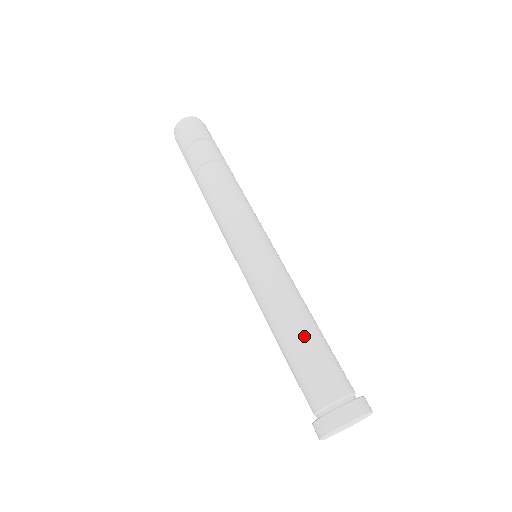
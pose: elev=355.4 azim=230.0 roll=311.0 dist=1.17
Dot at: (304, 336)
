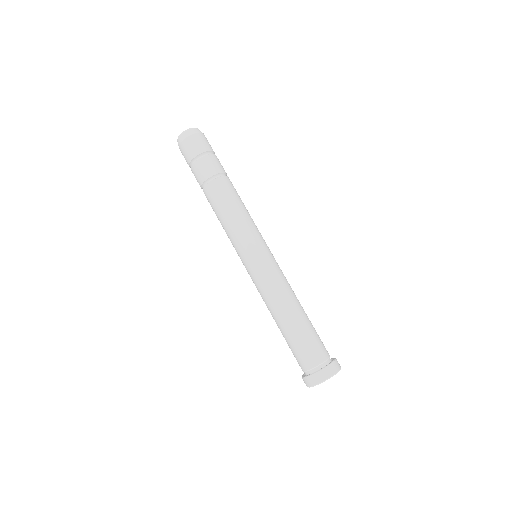
Dot at: (303, 317)
